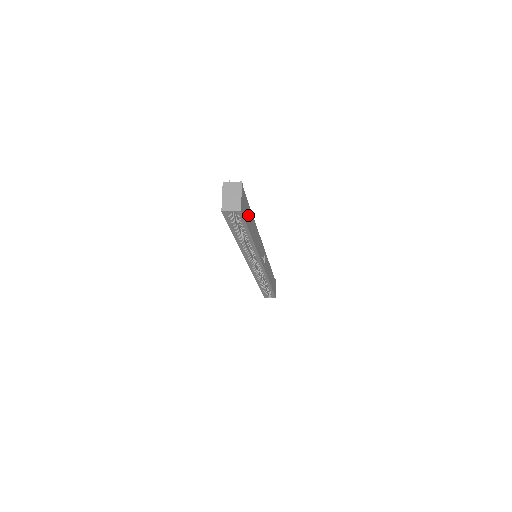
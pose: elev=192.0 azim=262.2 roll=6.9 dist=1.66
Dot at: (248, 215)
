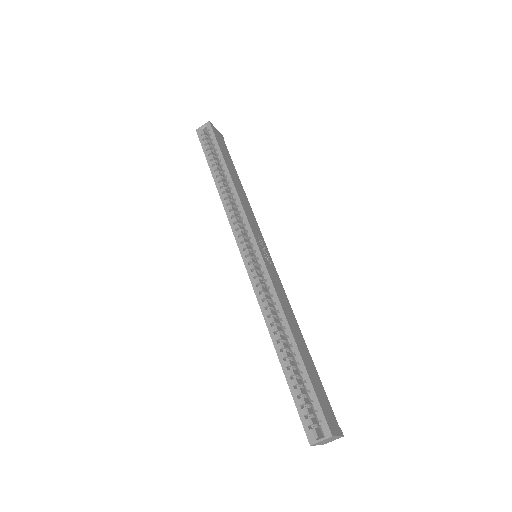
Dot at: (226, 155)
